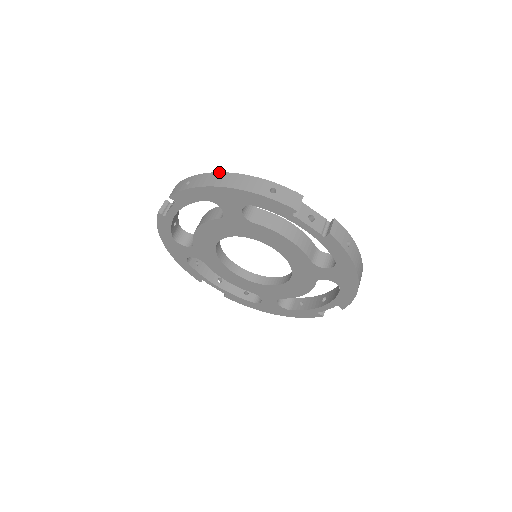
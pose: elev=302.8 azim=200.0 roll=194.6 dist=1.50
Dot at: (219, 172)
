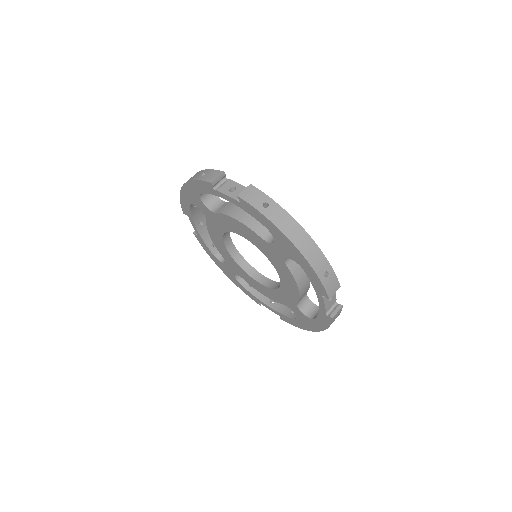
Dot at: occluded
